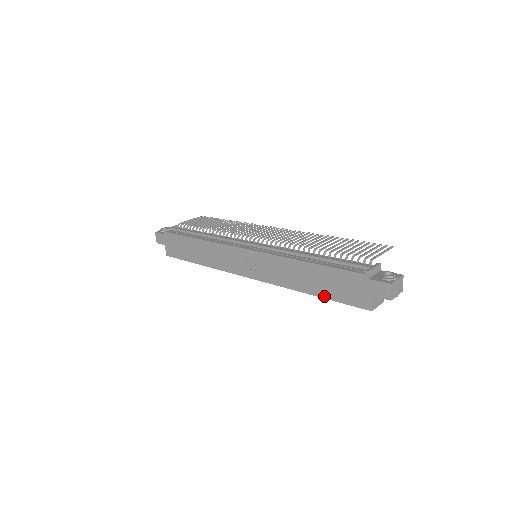
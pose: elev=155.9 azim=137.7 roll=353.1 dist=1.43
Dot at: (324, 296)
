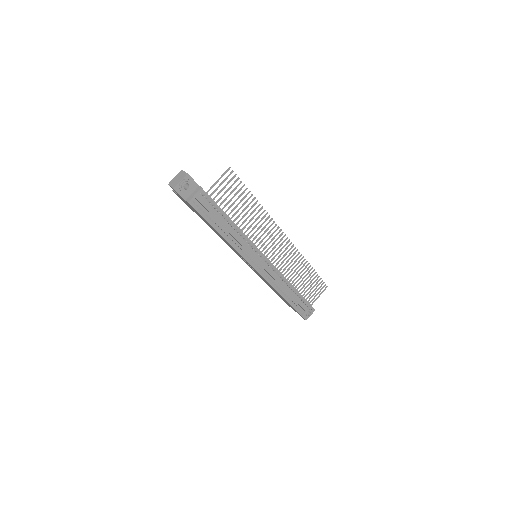
Dot at: (276, 293)
